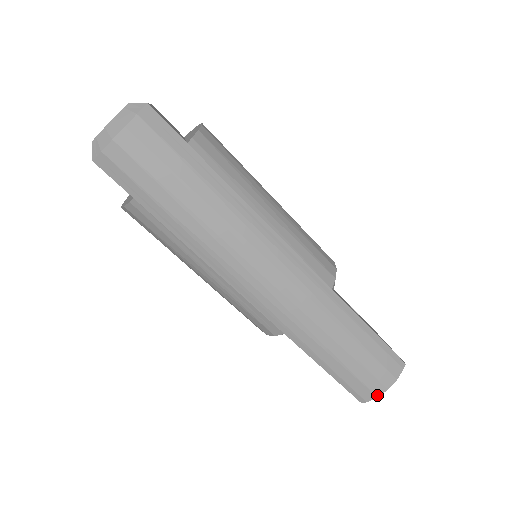
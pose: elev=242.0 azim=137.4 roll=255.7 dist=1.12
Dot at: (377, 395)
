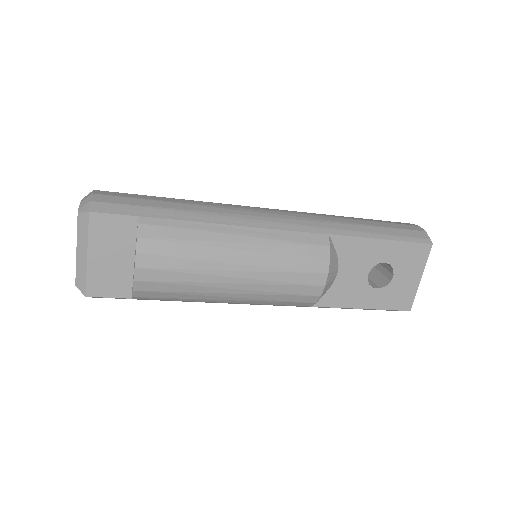
Dot at: occluded
